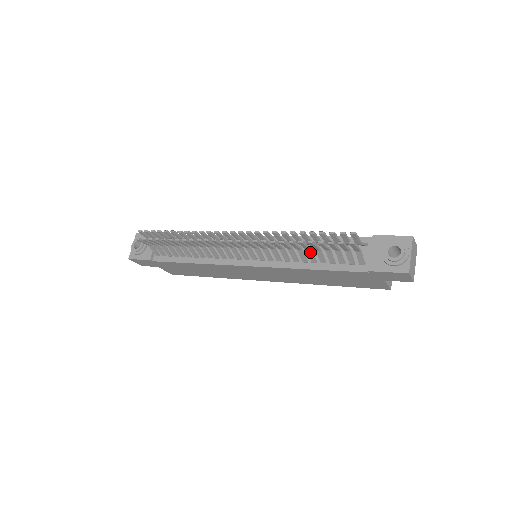
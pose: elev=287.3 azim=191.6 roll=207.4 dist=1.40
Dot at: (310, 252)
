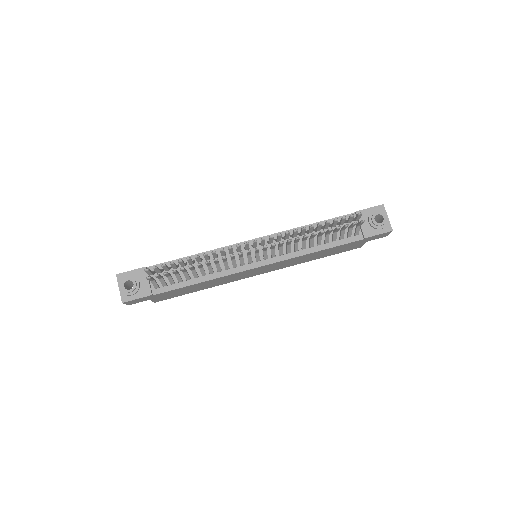
Dot at: (320, 238)
